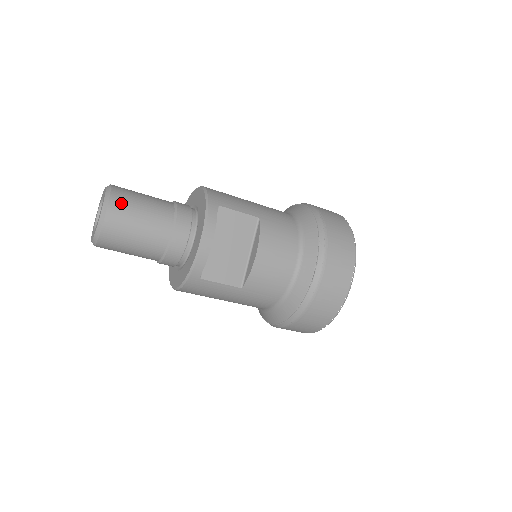
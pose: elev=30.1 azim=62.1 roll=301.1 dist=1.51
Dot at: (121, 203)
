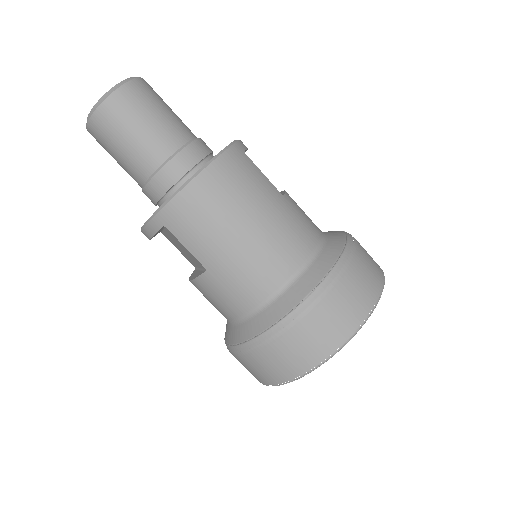
Dot at: occluded
